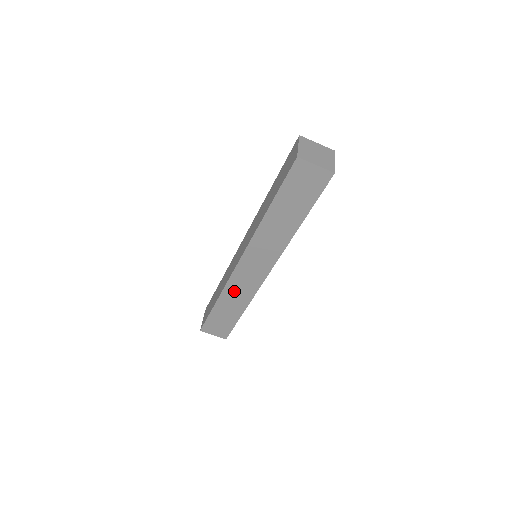
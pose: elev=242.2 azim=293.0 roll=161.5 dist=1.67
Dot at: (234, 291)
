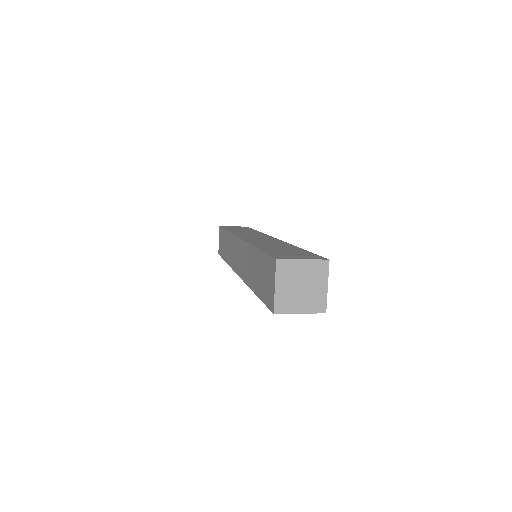
Dot at: occluded
